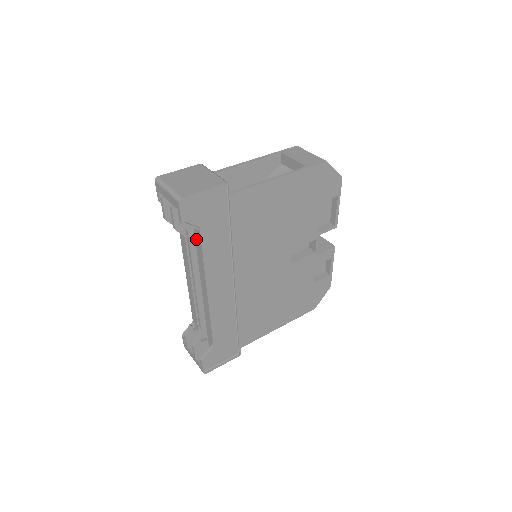
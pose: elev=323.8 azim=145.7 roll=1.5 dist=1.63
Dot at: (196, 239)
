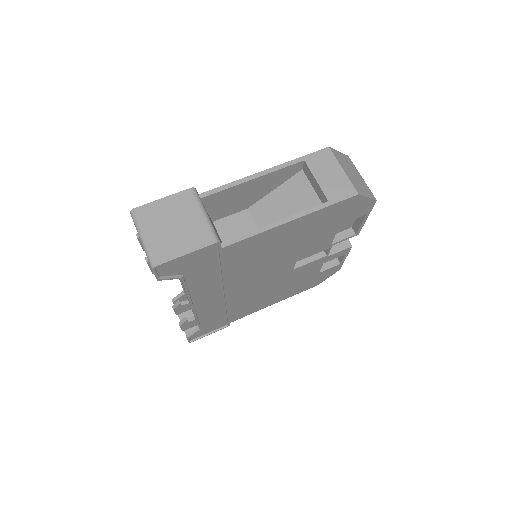
Dot at: occluded
